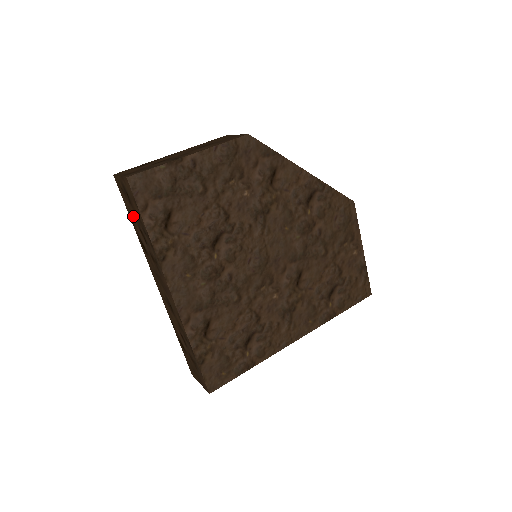
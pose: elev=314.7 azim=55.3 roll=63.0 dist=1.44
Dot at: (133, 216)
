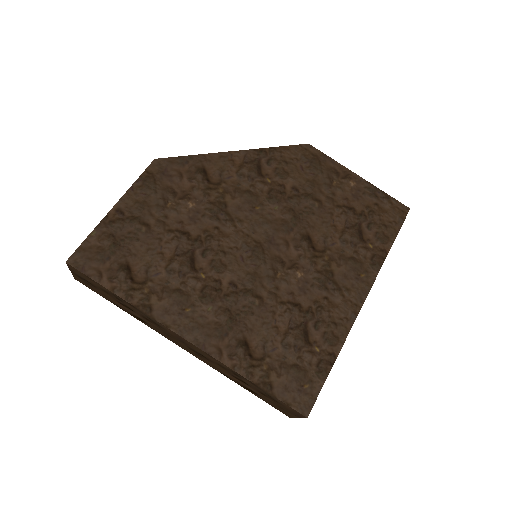
Dot at: (109, 298)
